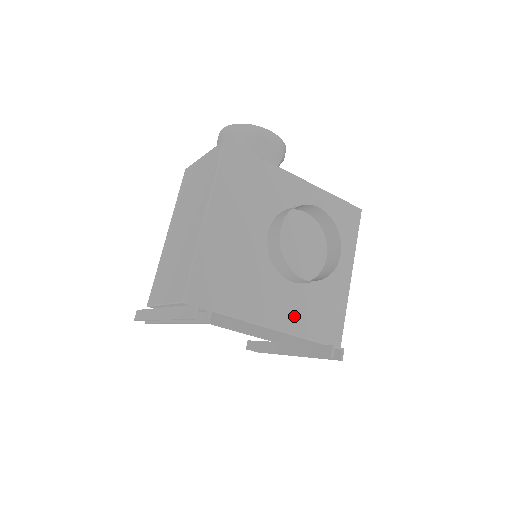
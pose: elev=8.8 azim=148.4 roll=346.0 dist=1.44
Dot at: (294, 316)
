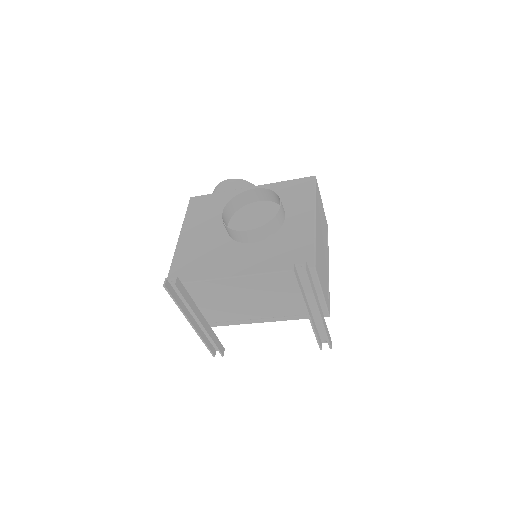
Dot at: (259, 262)
